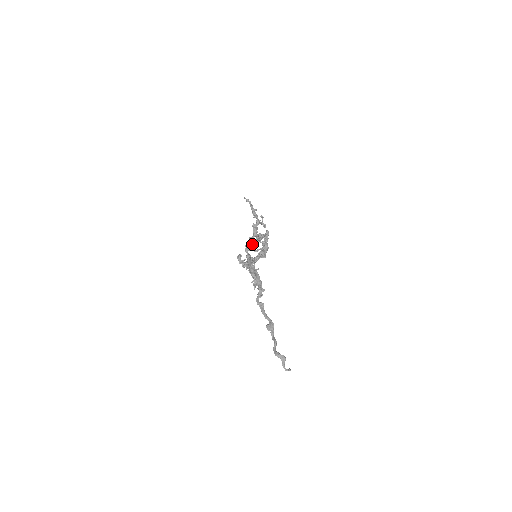
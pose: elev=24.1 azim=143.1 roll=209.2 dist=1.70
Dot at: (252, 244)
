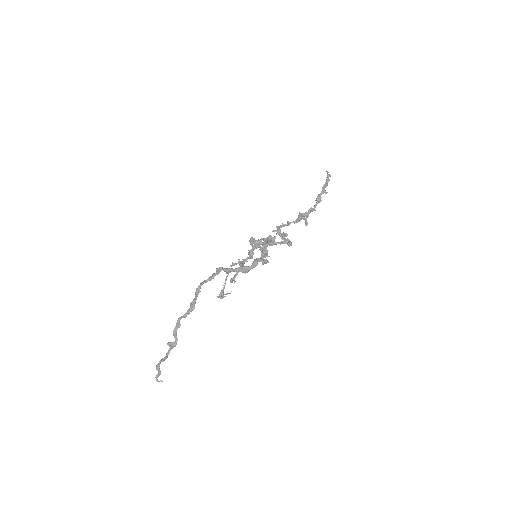
Dot at: (264, 241)
